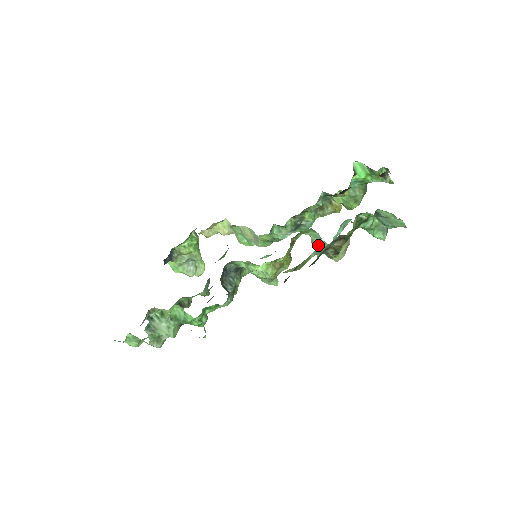
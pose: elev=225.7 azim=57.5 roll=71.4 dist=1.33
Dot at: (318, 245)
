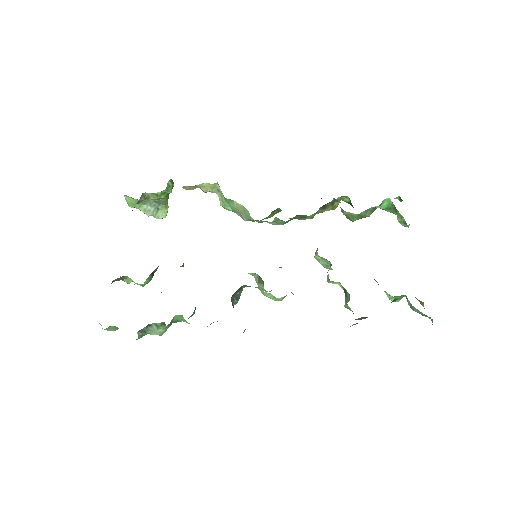
Dot at: occluded
